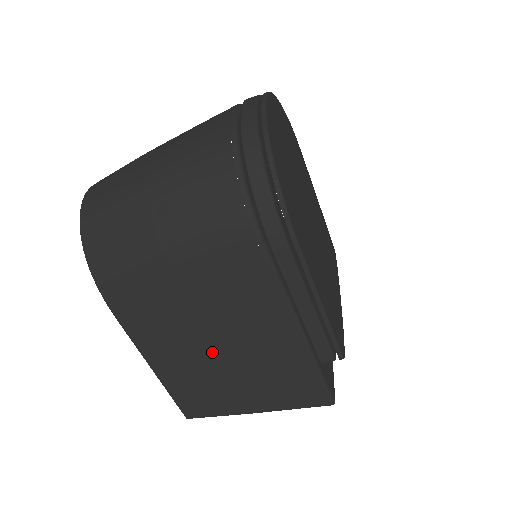
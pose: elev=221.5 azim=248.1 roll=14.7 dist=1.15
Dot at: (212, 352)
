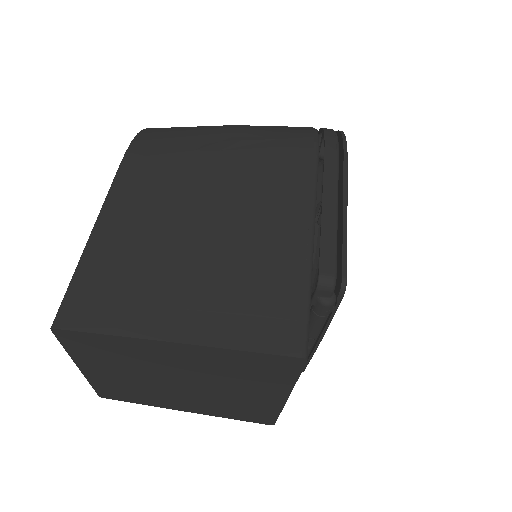
Dot at: (193, 227)
